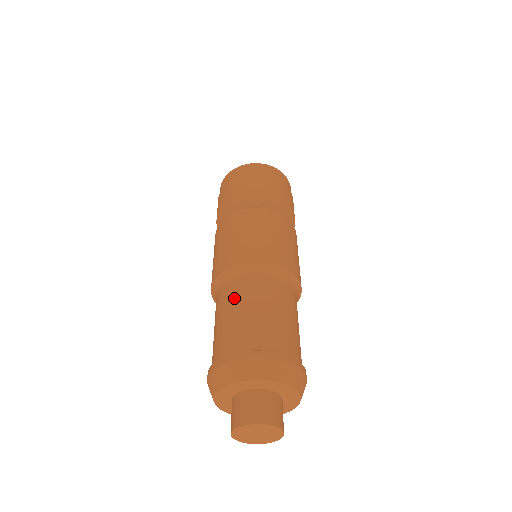
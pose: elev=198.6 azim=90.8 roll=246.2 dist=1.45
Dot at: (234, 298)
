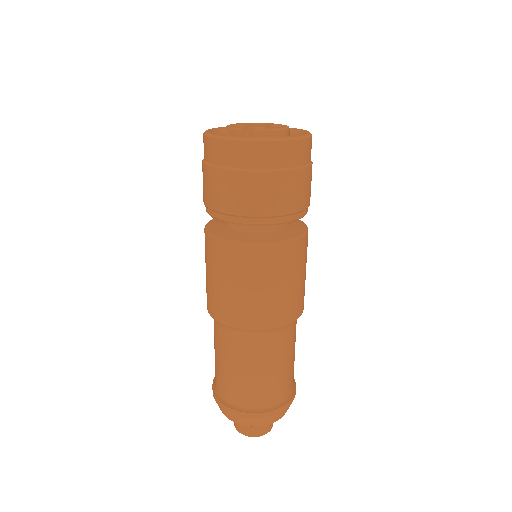
Dot at: (233, 355)
